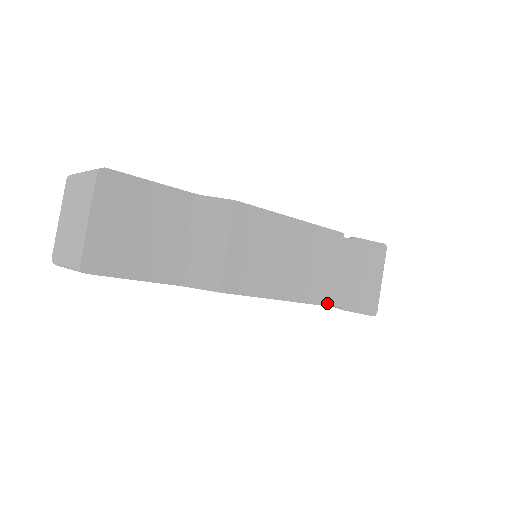
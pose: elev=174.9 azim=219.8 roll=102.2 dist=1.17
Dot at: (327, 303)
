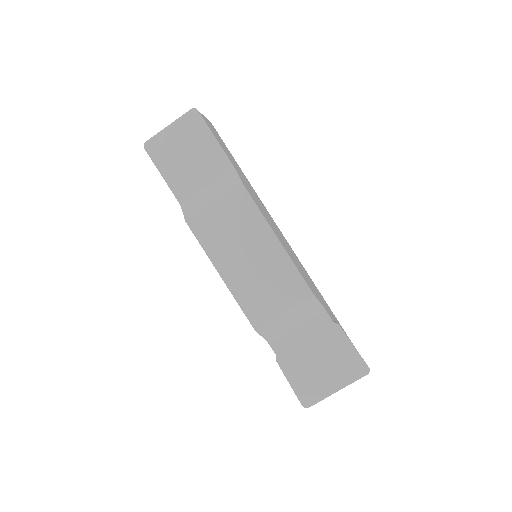
Dot at: (253, 322)
